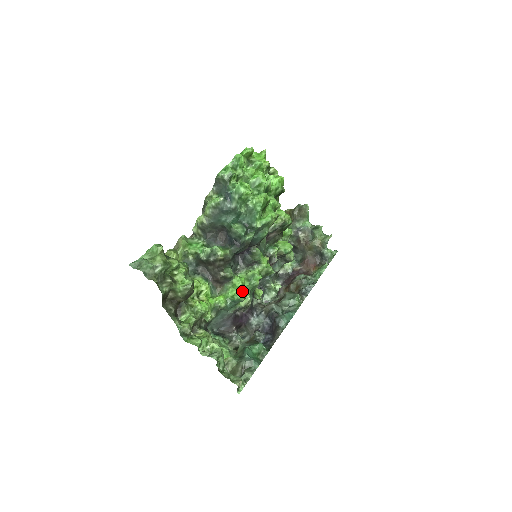
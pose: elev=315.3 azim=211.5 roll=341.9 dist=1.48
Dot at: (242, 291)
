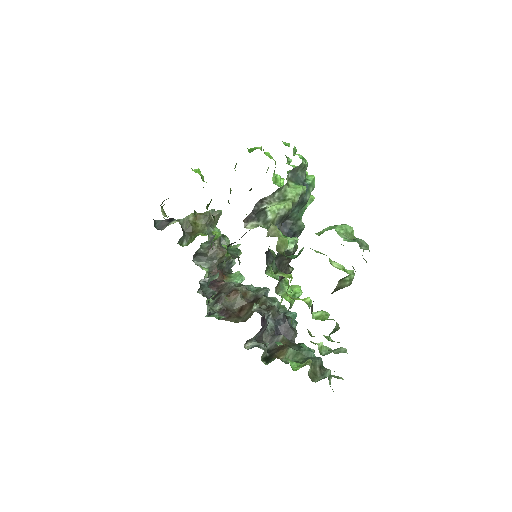
Dot at: occluded
